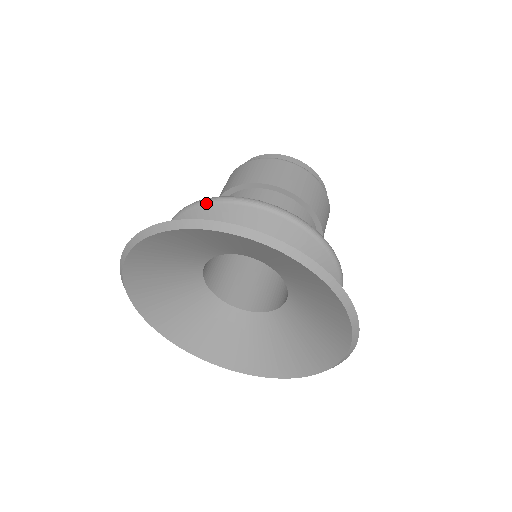
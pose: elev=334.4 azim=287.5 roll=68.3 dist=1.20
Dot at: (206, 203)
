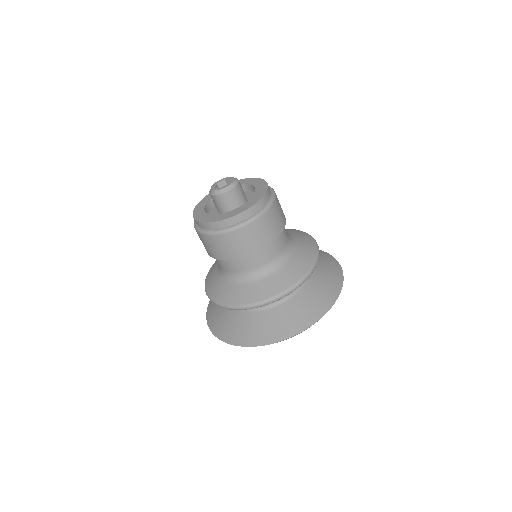
Dot at: occluded
